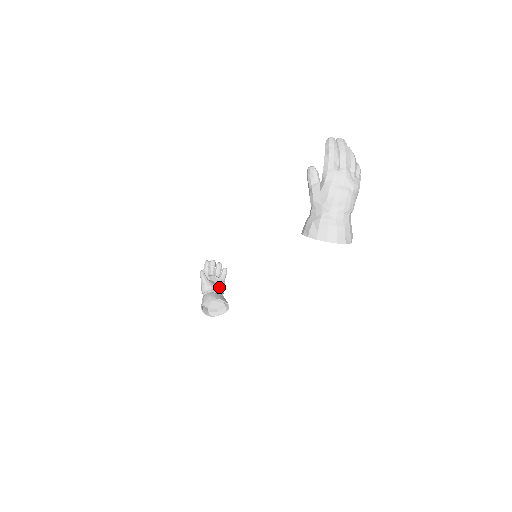
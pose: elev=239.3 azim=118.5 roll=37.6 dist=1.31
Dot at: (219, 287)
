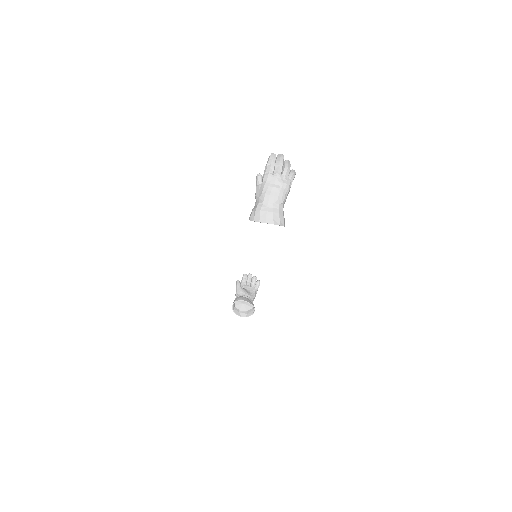
Dot at: (250, 294)
